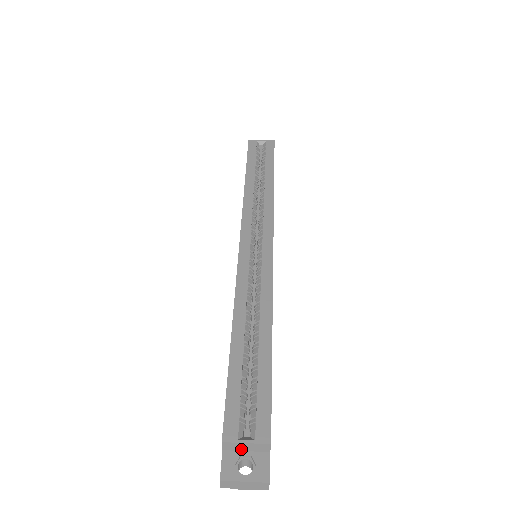
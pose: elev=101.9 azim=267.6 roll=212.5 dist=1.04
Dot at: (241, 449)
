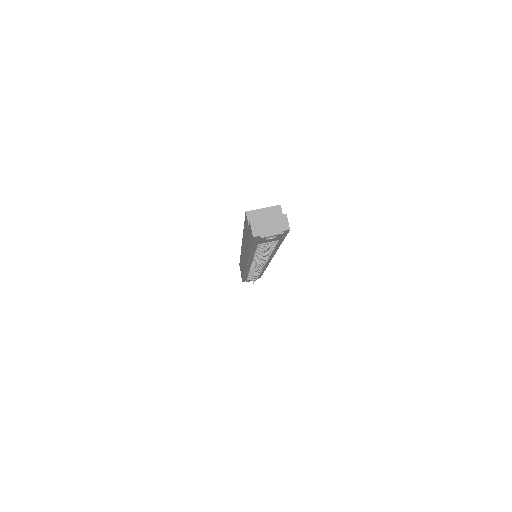
Dot at: occluded
